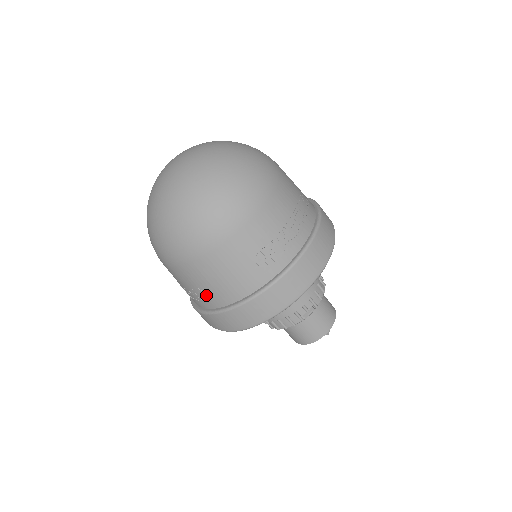
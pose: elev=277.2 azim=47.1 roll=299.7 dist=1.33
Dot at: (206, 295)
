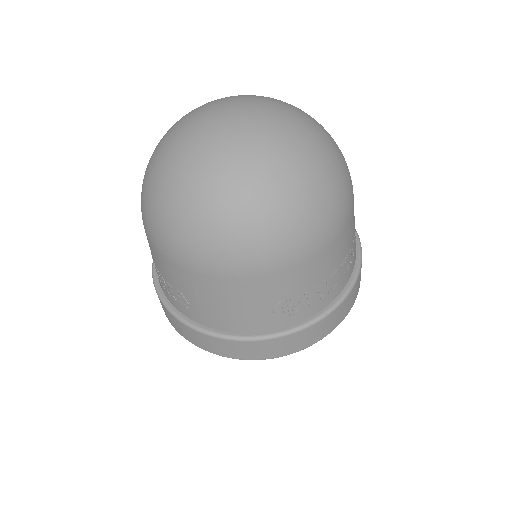
Dot at: (187, 303)
